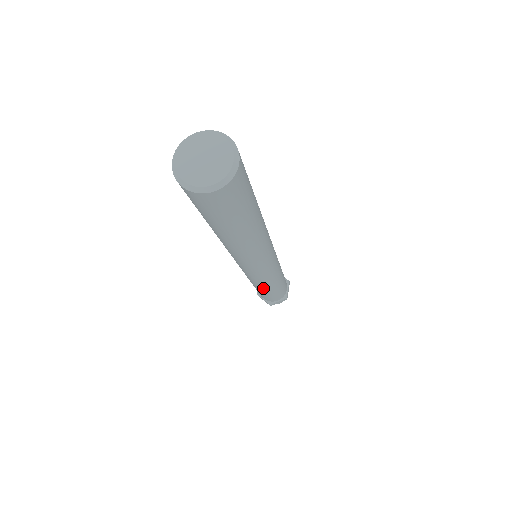
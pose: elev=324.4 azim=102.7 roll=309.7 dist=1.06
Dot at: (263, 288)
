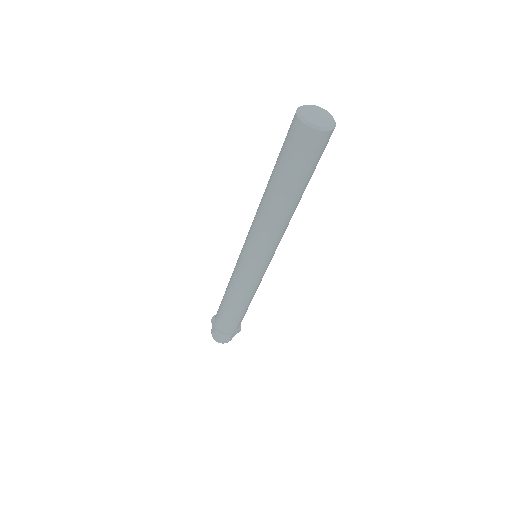
Dot at: (247, 299)
